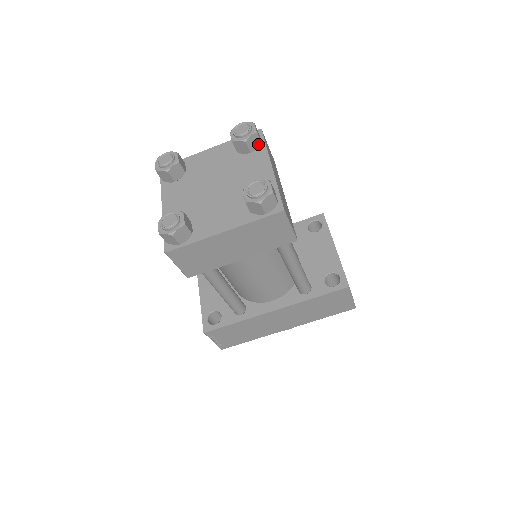
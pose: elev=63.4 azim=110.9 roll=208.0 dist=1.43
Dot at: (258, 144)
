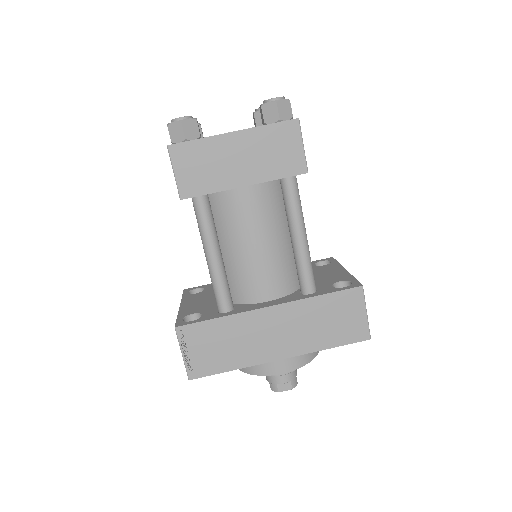
Dot at: occluded
